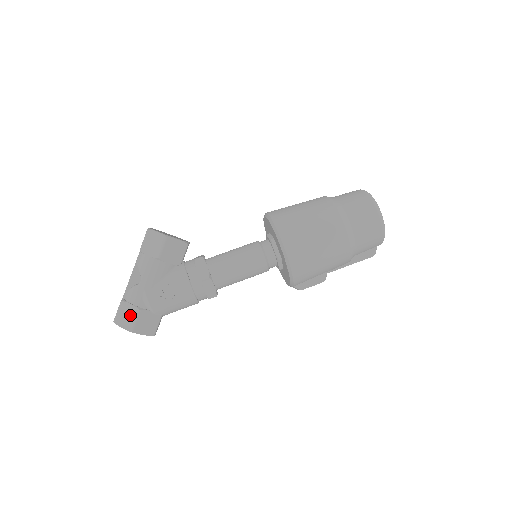
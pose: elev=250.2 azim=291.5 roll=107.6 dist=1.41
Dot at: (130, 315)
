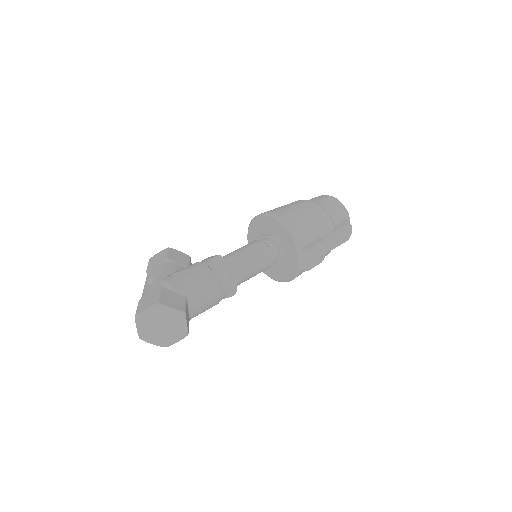
Dot at: (152, 297)
